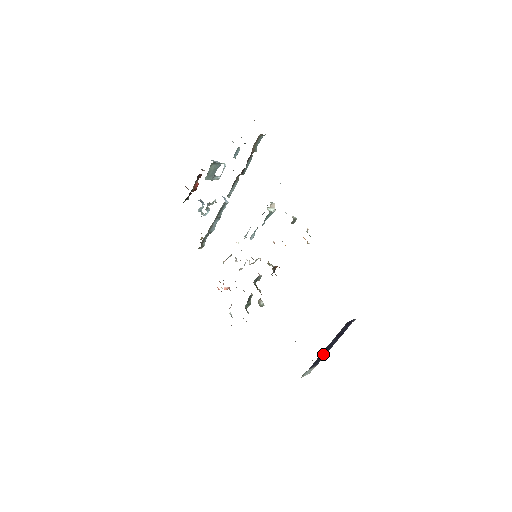
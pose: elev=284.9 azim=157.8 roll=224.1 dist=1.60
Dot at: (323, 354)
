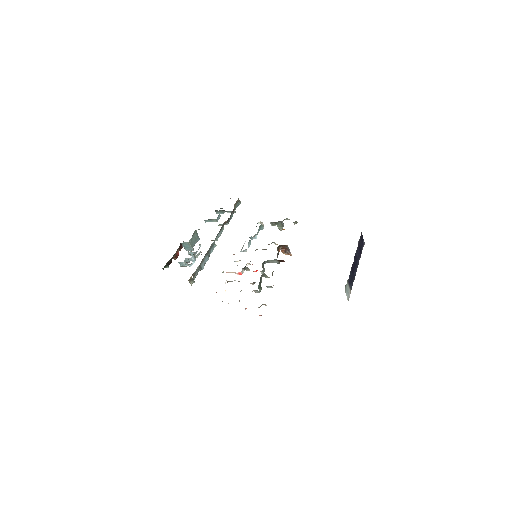
Dot at: (353, 269)
